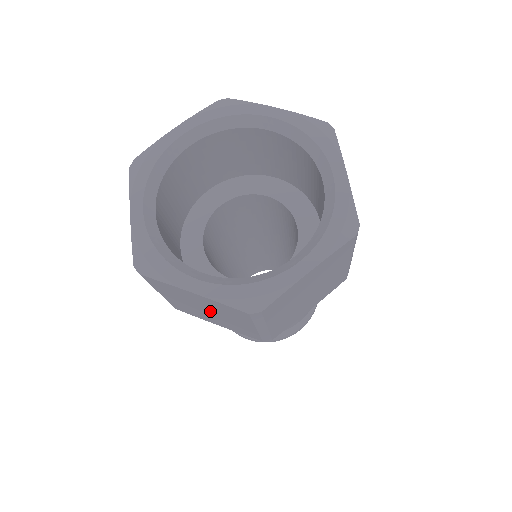
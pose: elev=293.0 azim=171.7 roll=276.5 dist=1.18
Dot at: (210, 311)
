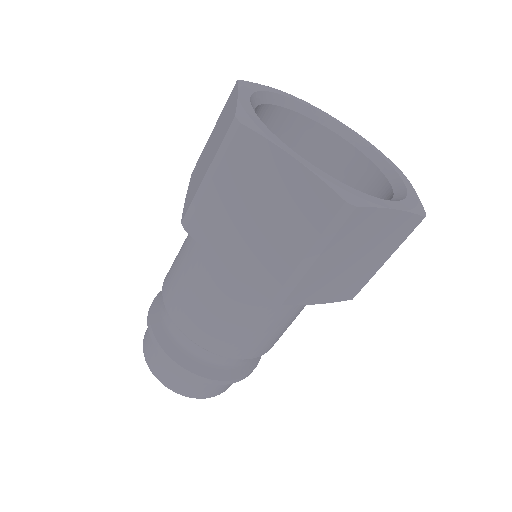
Dot at: (361, 256)
